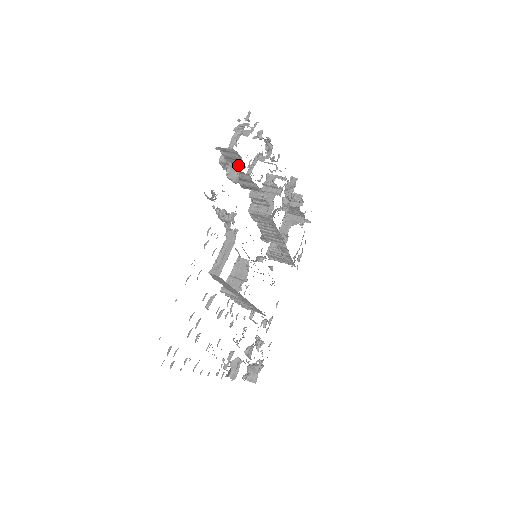
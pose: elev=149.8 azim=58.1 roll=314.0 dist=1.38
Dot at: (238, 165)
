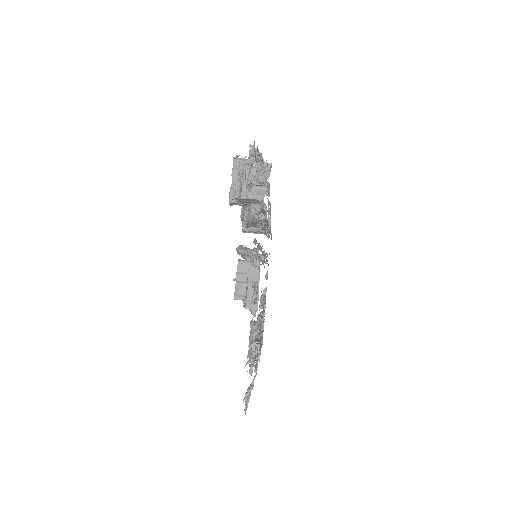
Dot at: (253, 205)
